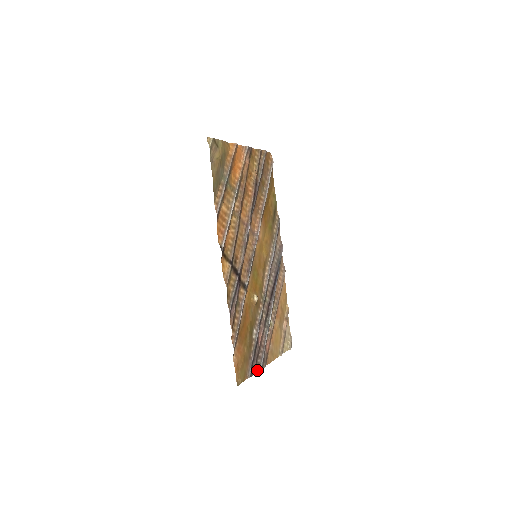
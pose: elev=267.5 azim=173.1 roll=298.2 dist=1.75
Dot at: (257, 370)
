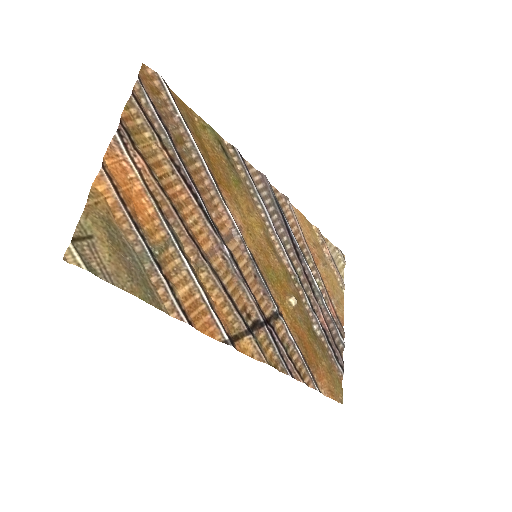
Dot at: (342, 350)
